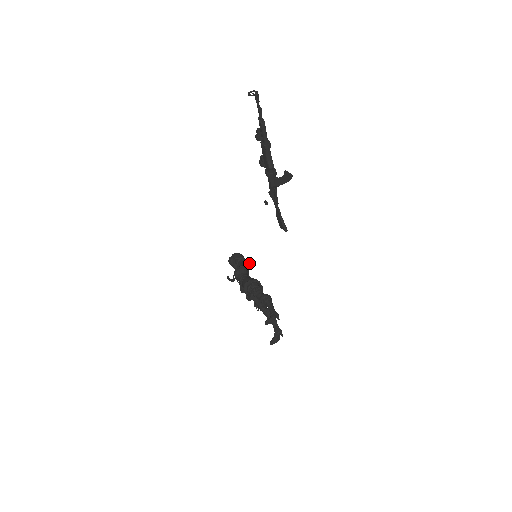
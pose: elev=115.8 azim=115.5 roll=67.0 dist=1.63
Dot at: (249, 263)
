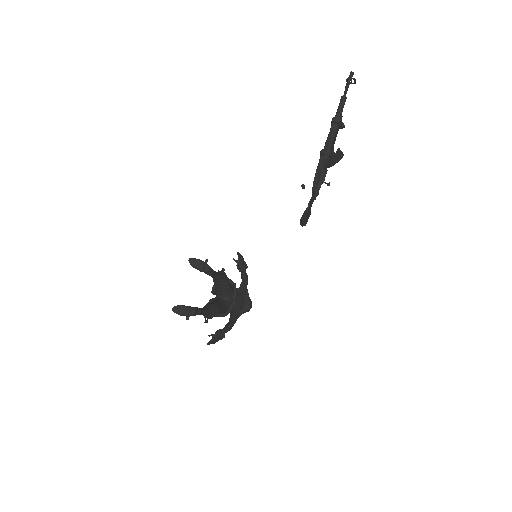
Dot at: (243, 260)
